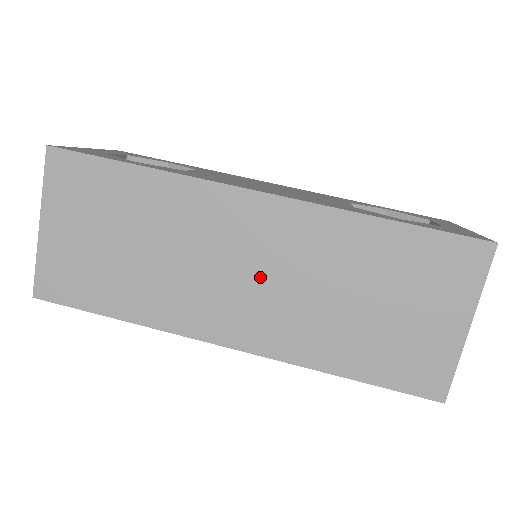
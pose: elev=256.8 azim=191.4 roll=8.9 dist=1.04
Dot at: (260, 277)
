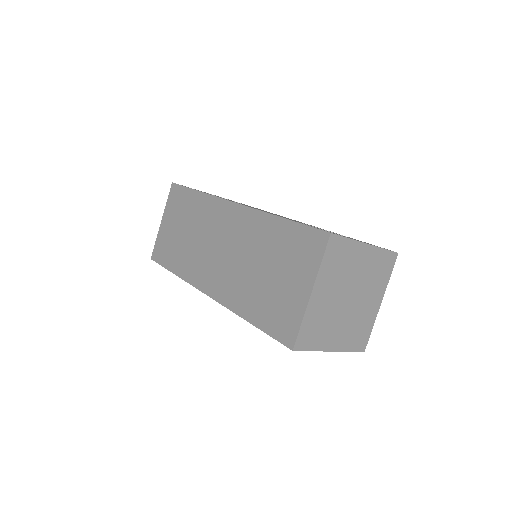
Dot at: (225, 252)
